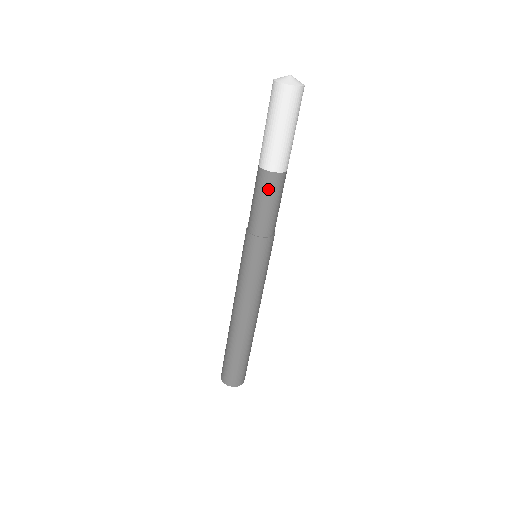
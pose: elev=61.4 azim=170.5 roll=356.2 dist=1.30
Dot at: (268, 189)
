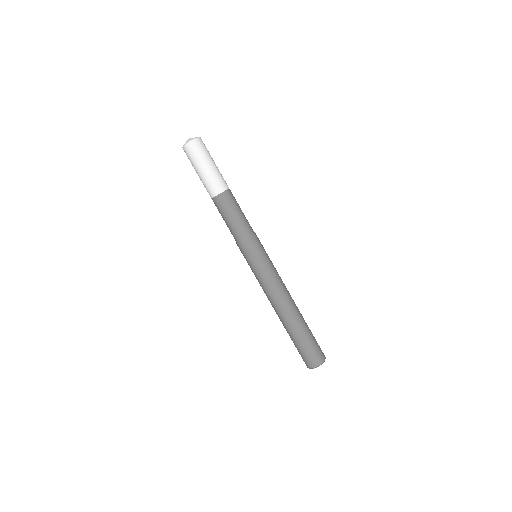
Dot at: (229, 204)
